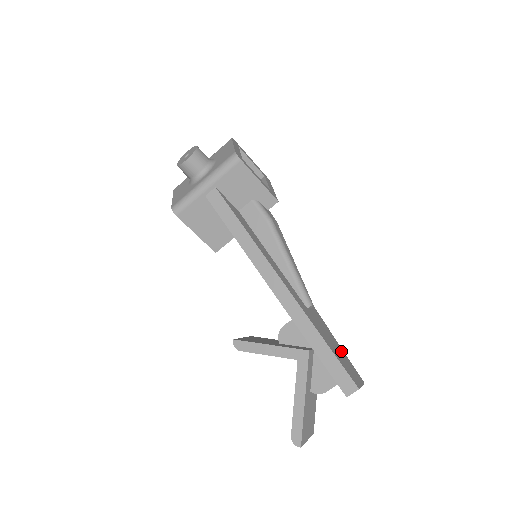
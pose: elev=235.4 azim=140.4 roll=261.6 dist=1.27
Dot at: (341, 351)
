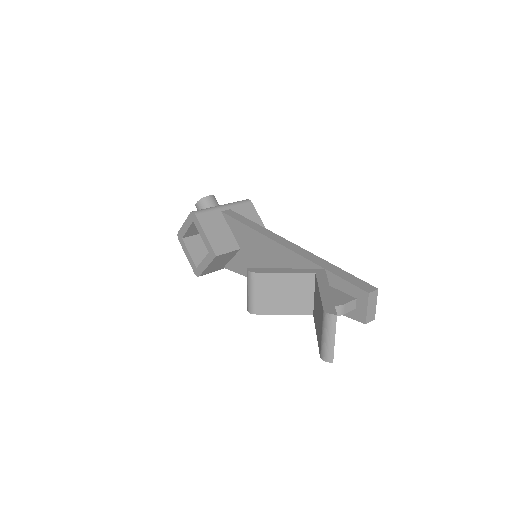
Dot at: occluded
